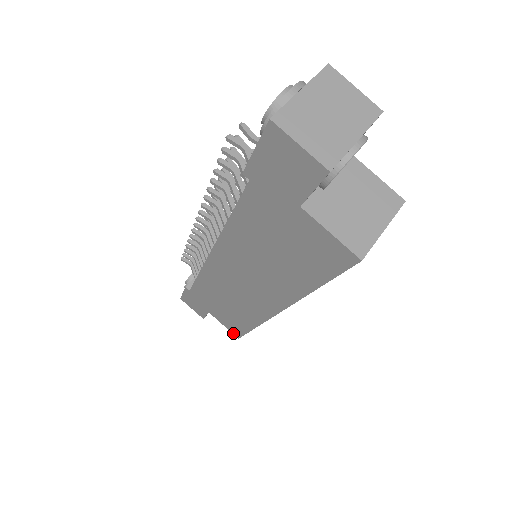
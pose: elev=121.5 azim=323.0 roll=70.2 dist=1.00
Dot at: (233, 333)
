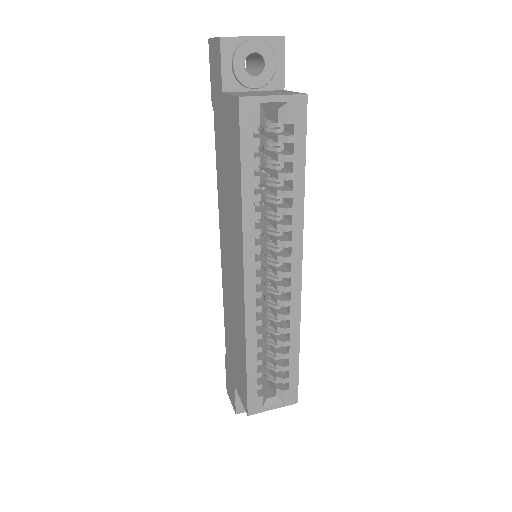
Dot at: (245, 408)
